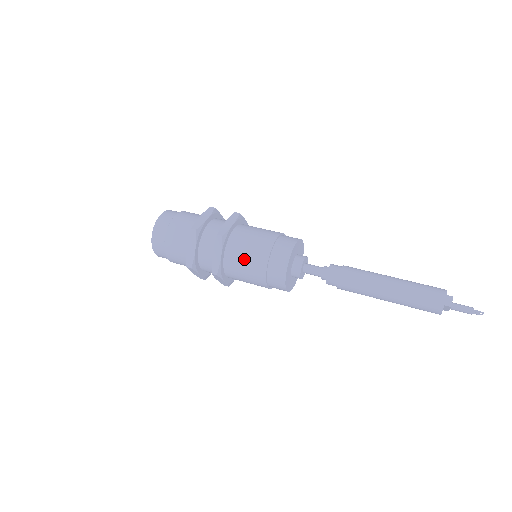
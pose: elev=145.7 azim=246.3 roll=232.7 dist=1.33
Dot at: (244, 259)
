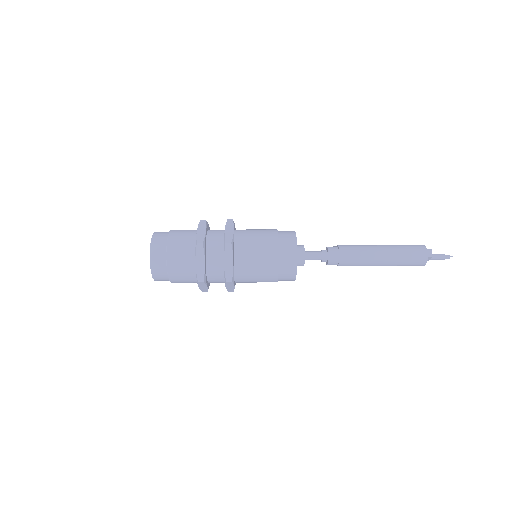
Dot at: (255, 260)
